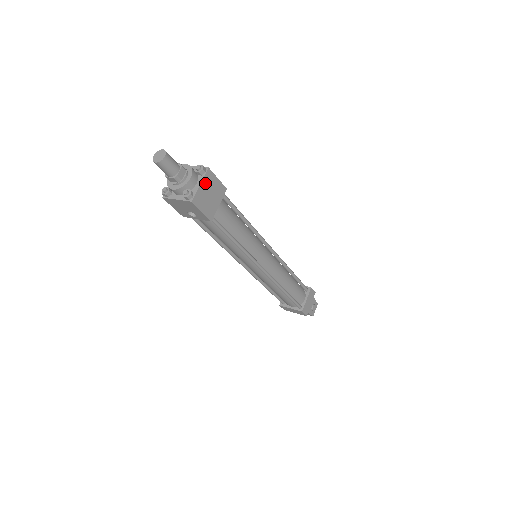
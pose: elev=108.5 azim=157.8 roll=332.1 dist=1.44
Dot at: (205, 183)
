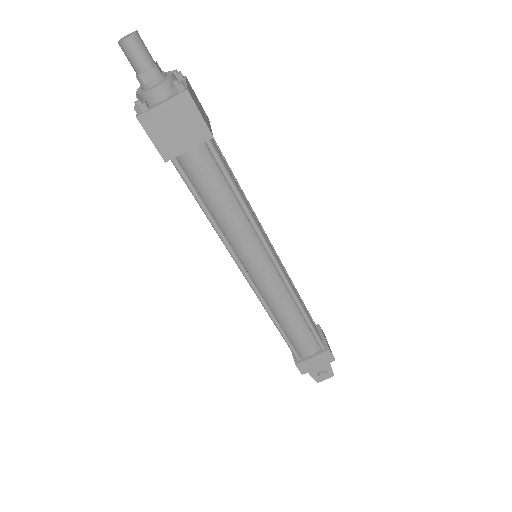
Dot at: (173, 107)
